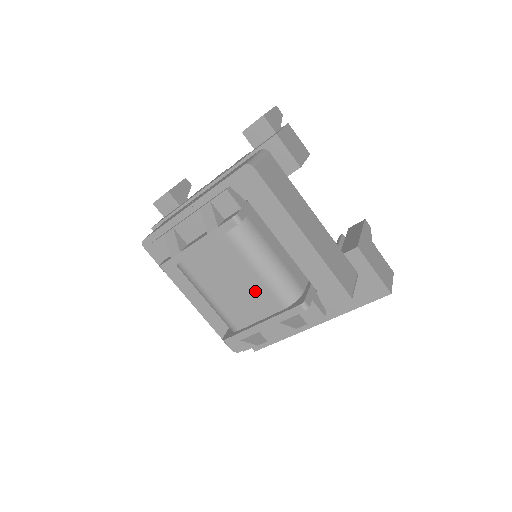
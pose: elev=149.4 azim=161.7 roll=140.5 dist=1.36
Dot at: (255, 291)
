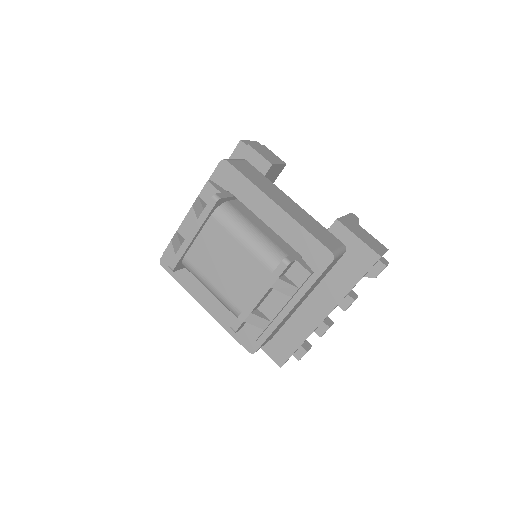
Dot at: (245, 264)
